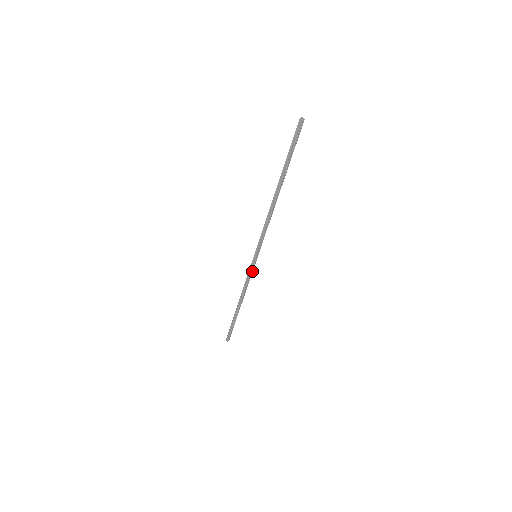
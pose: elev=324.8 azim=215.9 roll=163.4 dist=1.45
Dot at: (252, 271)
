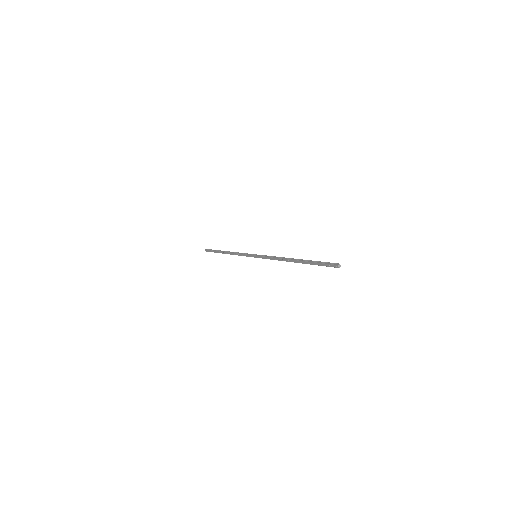
Dot at: occluded
